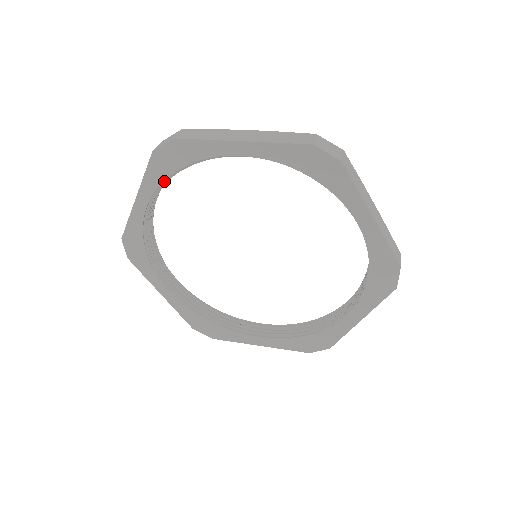
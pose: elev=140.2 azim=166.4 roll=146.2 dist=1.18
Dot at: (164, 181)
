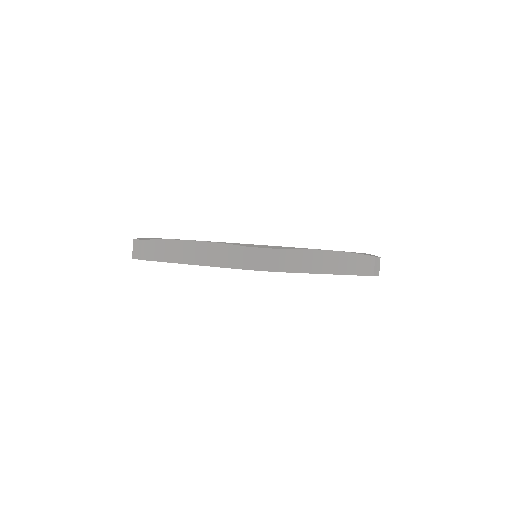
Dot at: occluded
